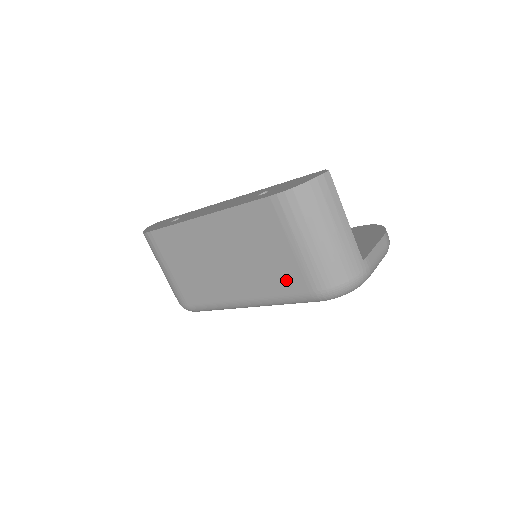
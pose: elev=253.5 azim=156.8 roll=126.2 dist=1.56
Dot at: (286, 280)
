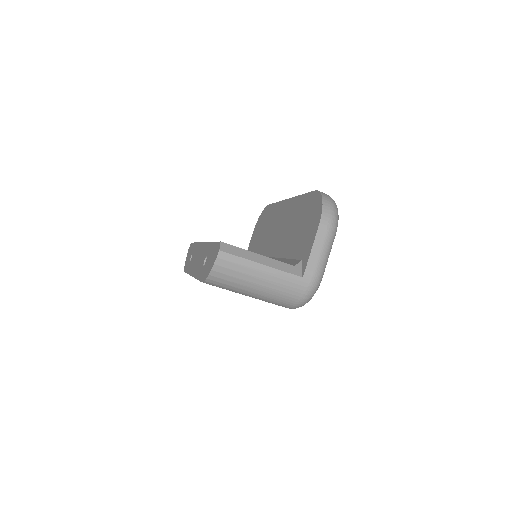
Dot at: occluded
